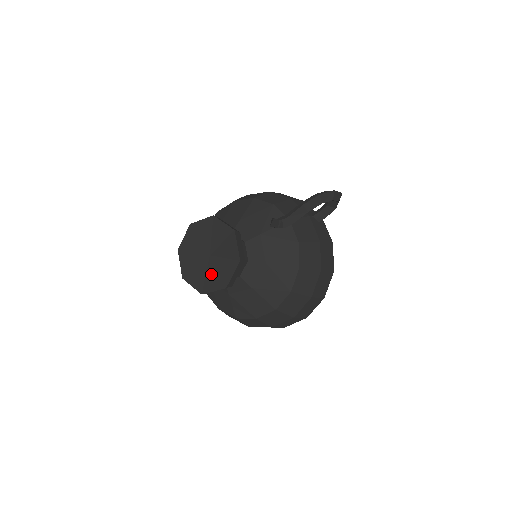
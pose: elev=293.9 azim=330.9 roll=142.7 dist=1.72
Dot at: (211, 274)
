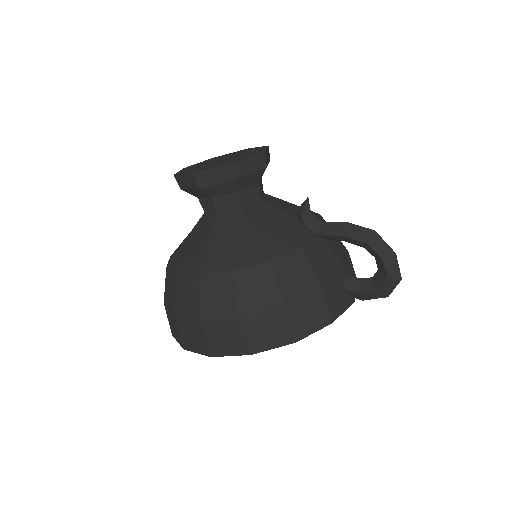
Dot at: (202, 169)
